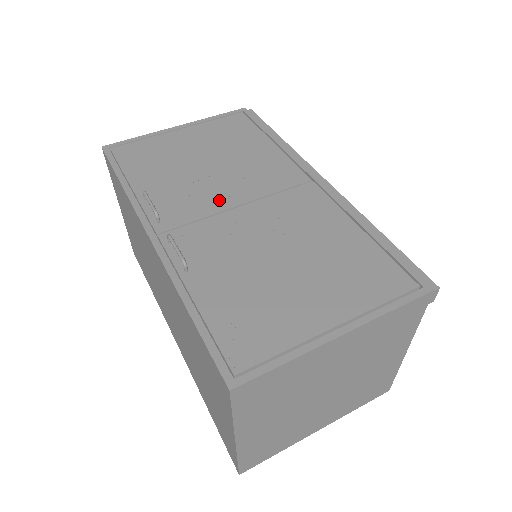
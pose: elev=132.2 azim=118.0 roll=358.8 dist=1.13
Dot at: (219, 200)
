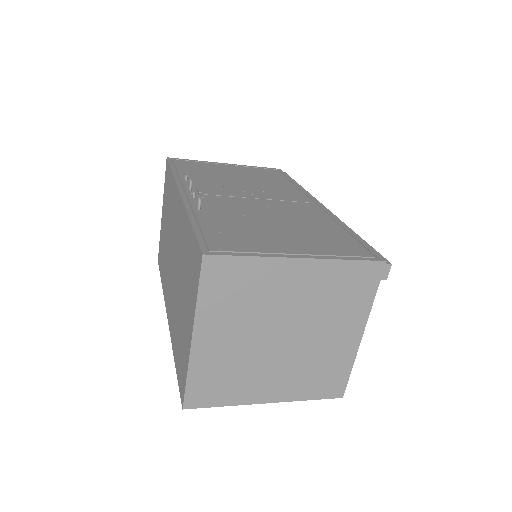
Dot at: (240, 193)
